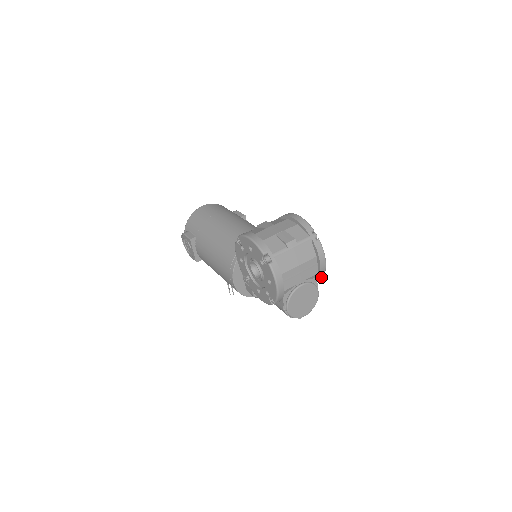
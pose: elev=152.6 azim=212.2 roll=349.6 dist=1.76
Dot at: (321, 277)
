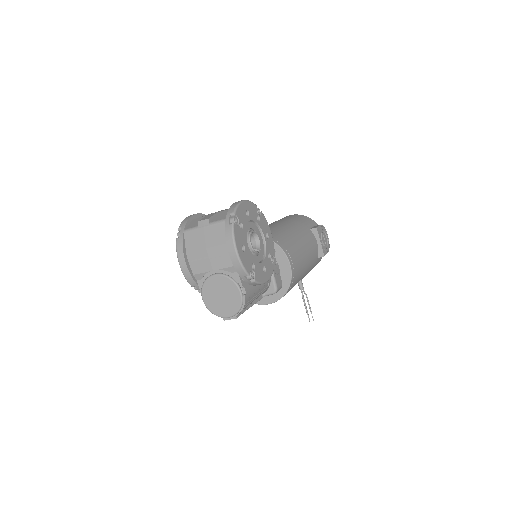
Dot at: (244, 274)
